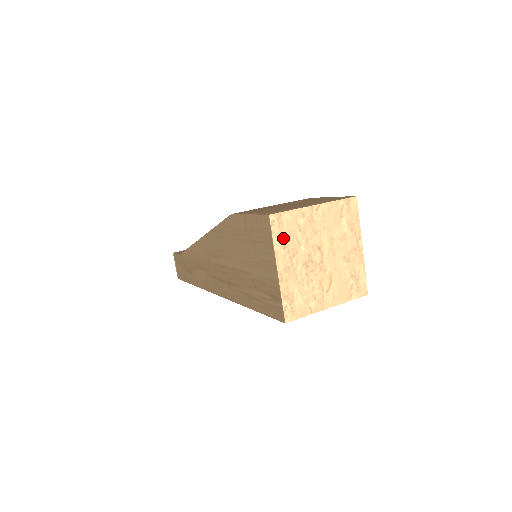
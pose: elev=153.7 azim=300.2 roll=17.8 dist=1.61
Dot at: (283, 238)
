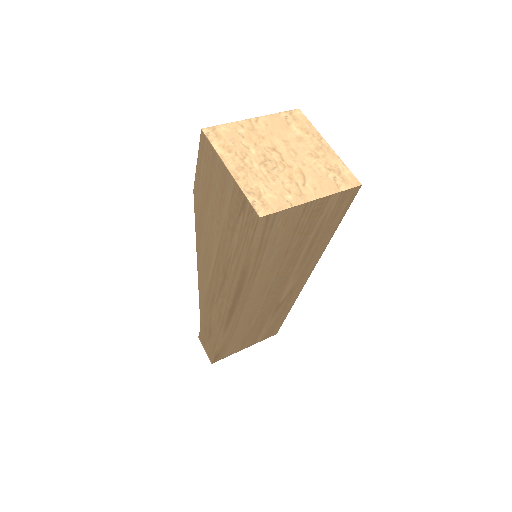
Dot at: (225, 145)
